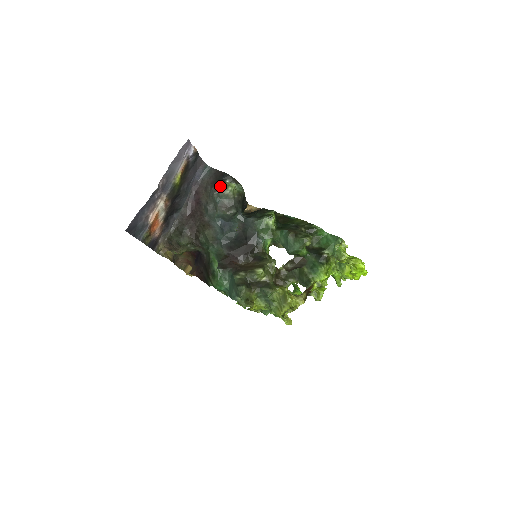
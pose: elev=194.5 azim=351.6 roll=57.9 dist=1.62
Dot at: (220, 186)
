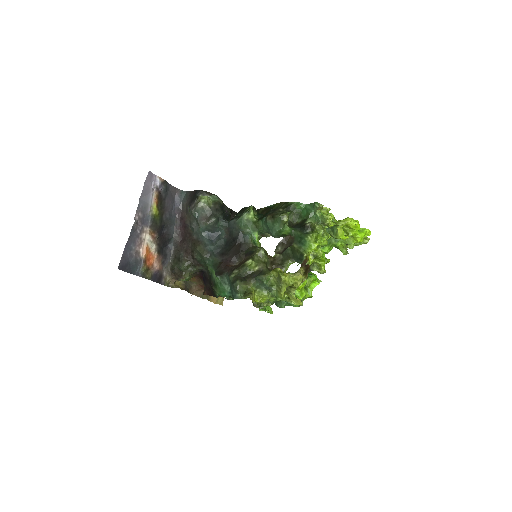
Dot at: (195, 203)
